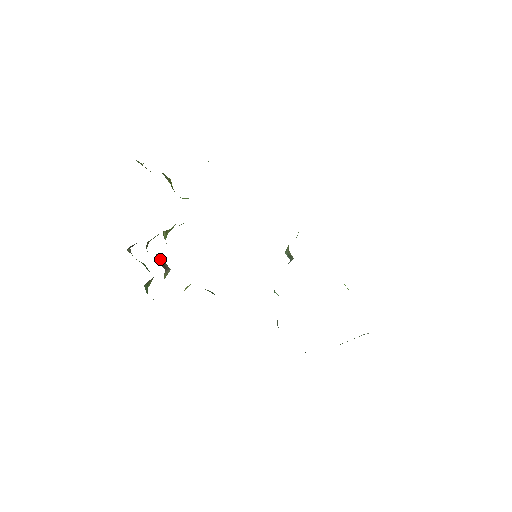
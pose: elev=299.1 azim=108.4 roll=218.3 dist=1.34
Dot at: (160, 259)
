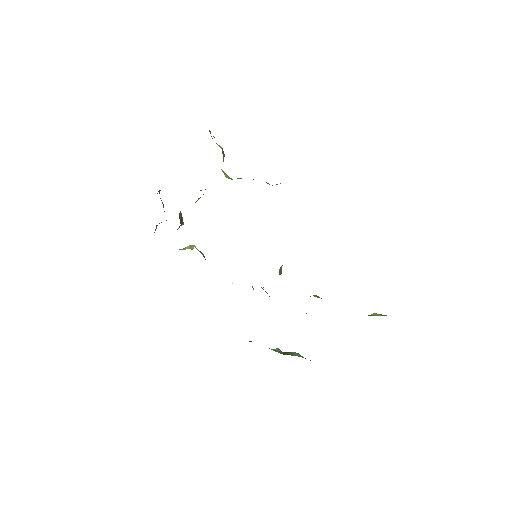
Dot at: occluded
